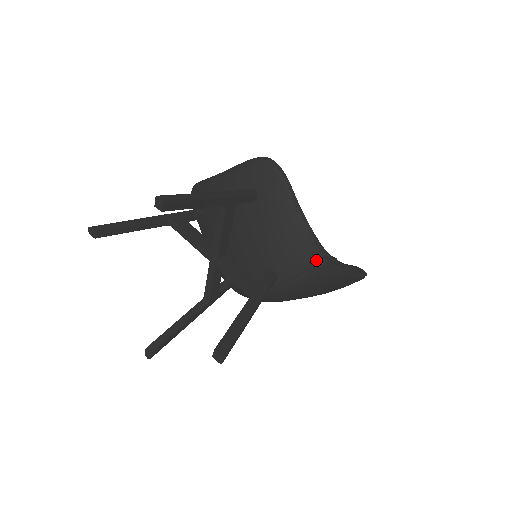
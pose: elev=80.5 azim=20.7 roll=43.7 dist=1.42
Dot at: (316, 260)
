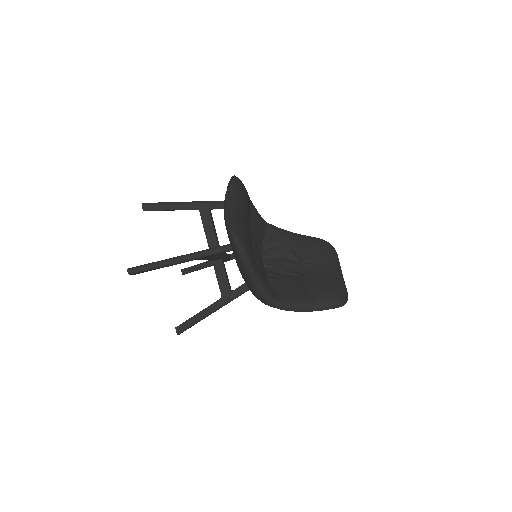
Dot at: (267, 304)
